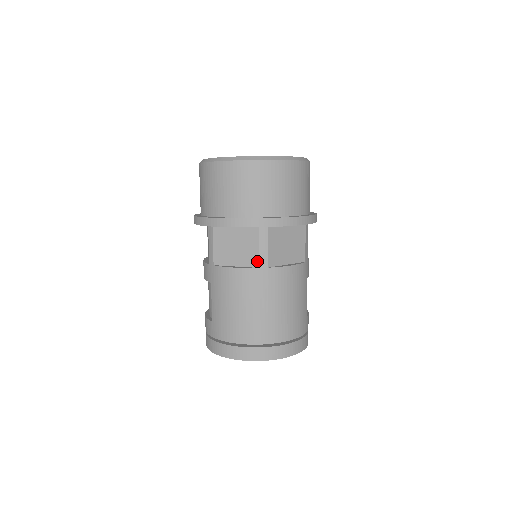
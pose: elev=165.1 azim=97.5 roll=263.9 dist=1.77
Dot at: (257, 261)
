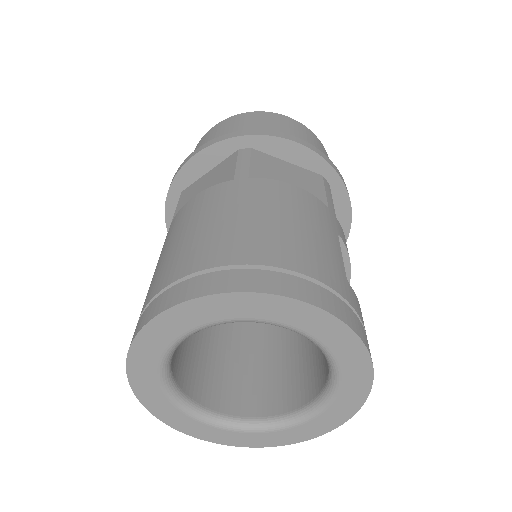
Dot at: (231, 176)
